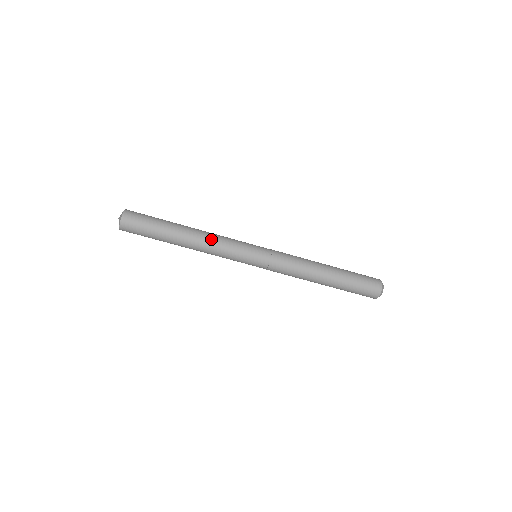
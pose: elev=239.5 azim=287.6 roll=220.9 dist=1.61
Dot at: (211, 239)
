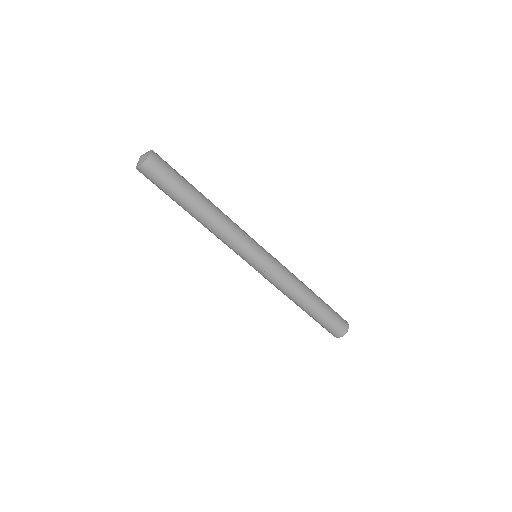
Dot at: (227, 217)
